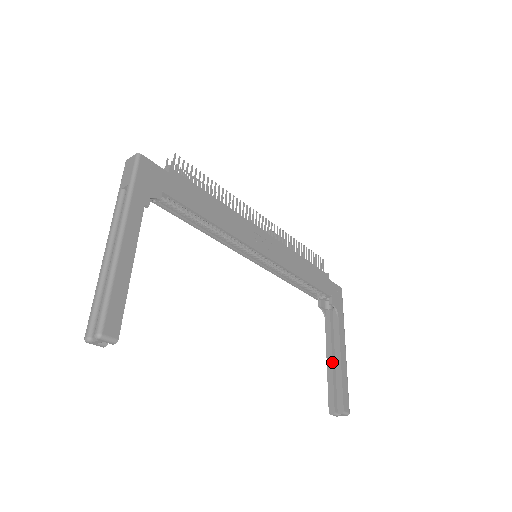
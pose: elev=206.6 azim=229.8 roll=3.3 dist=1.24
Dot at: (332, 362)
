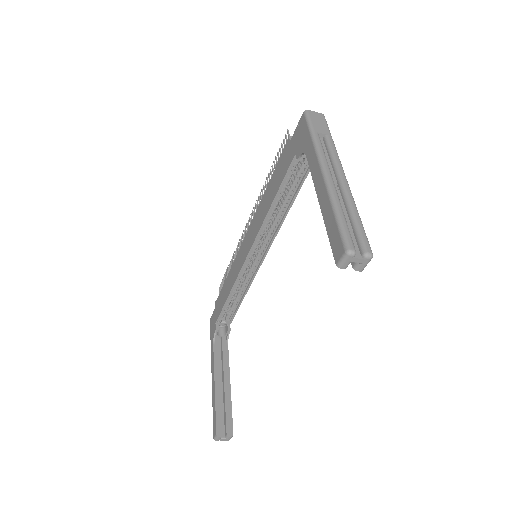
Dot at: (221, 385)
